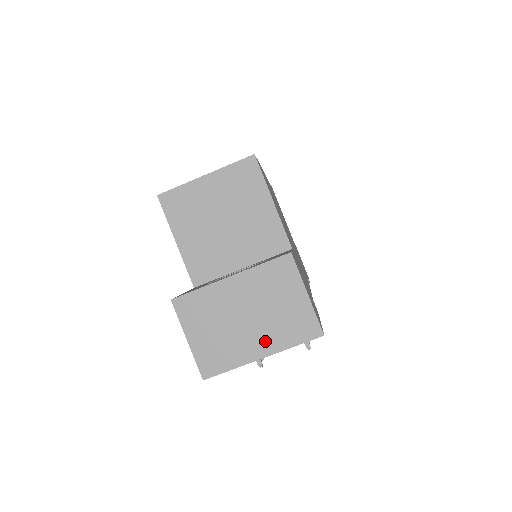
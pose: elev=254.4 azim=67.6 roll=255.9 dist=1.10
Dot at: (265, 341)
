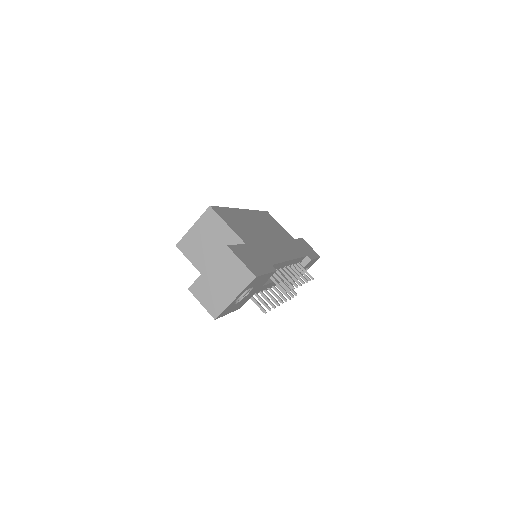
Dot at: (233, 291)
